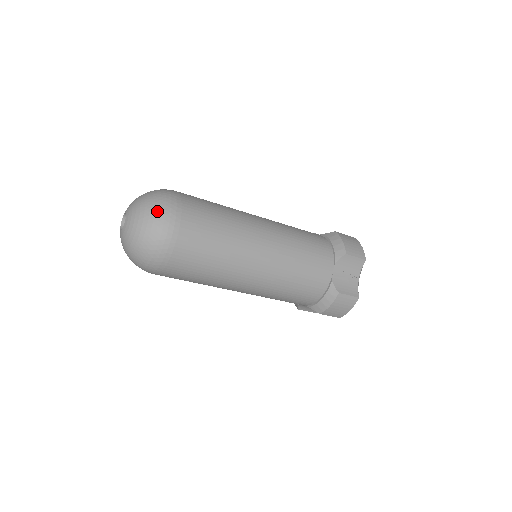
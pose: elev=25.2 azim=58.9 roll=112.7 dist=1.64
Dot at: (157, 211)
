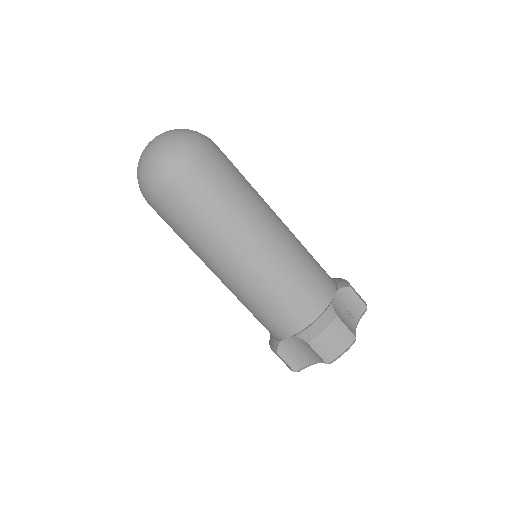
Dot at: (195, 132)
